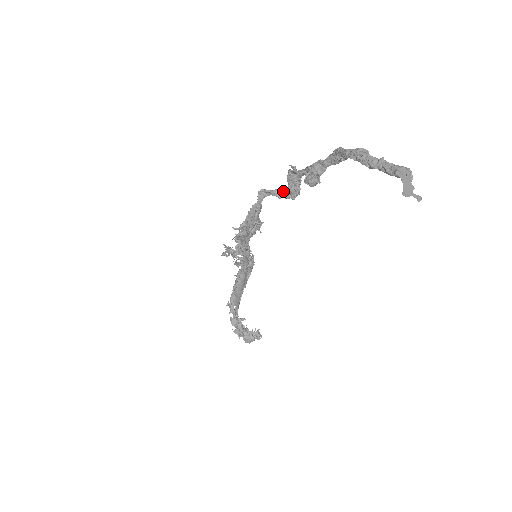
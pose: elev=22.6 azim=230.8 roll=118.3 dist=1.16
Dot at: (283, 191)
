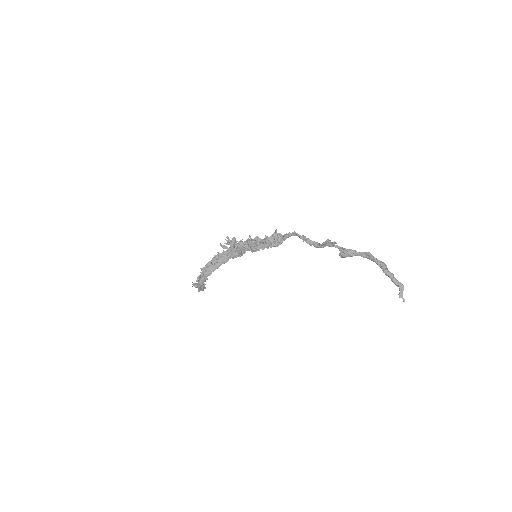
Dot at: (307, 238)
